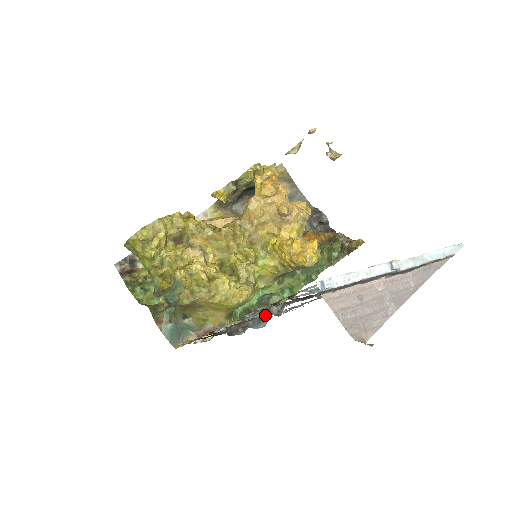
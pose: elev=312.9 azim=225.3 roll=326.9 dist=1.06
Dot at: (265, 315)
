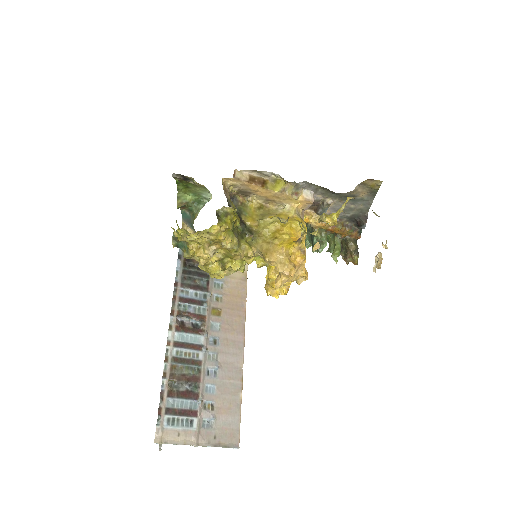
Dot at: (203, 320)
